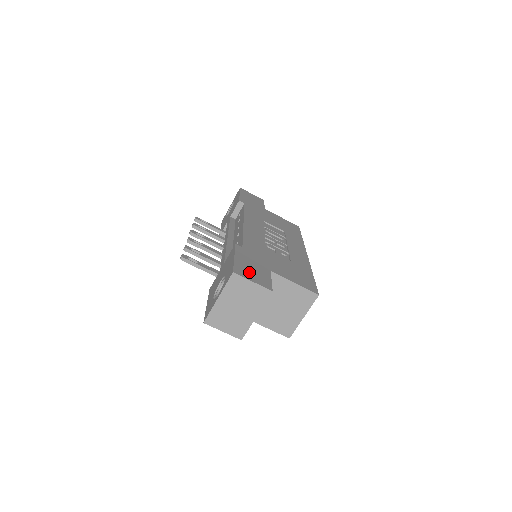
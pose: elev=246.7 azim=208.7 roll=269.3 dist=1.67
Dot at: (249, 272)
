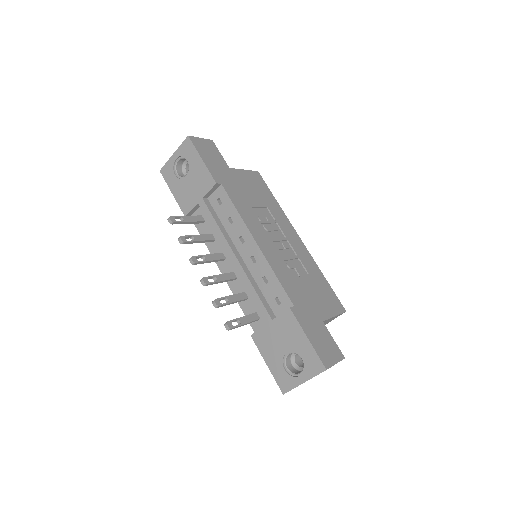
Dot at: (326, 350)
